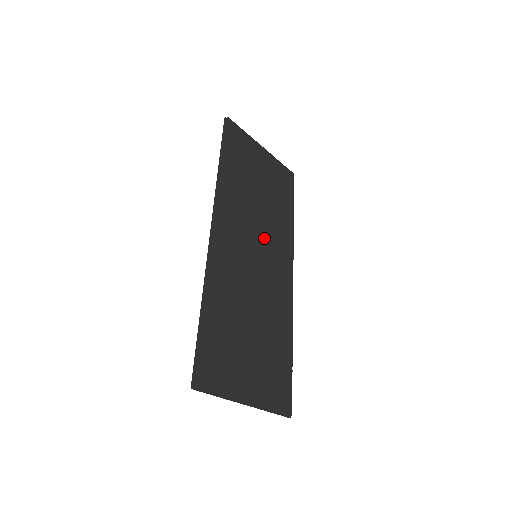
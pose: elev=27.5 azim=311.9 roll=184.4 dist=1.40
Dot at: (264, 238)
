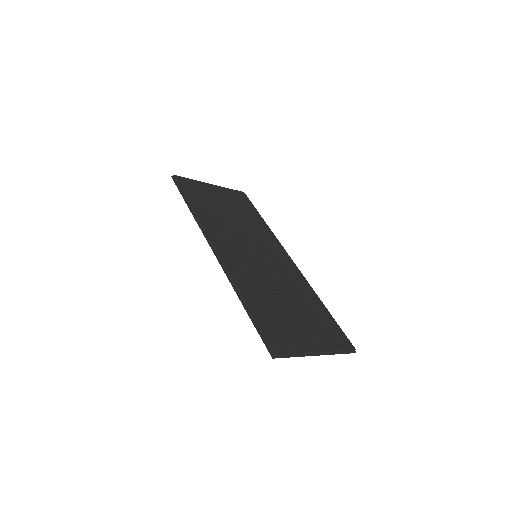
Dot at: (253, 242)
